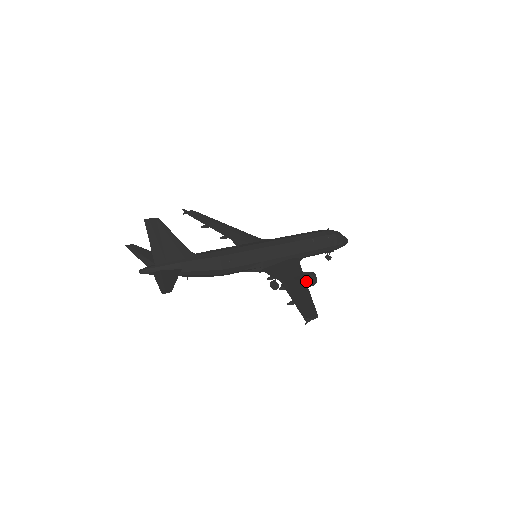
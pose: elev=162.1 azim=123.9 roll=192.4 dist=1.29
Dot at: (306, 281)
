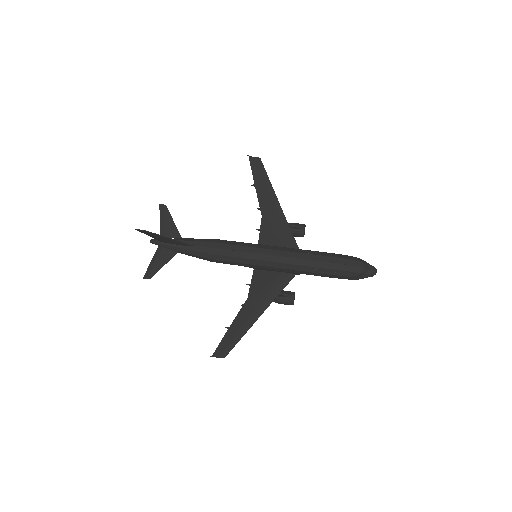
Dot at: (280, 302)
